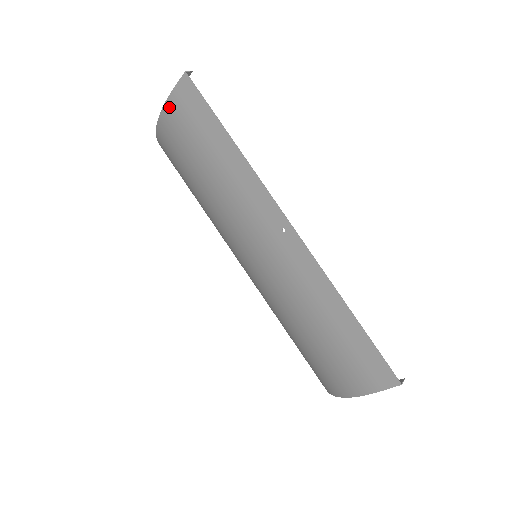
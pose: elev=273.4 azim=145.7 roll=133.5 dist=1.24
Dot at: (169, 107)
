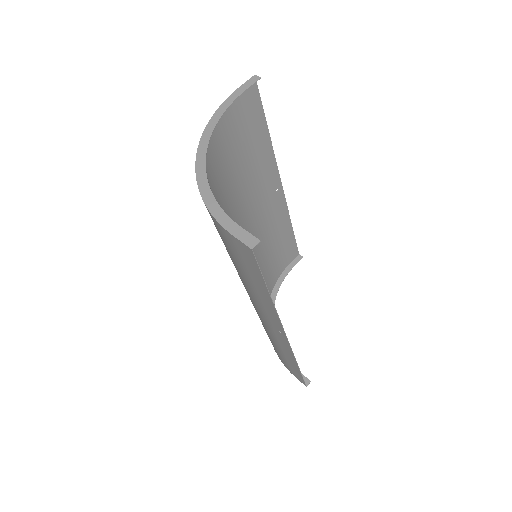
Dot at: (221, 228)
